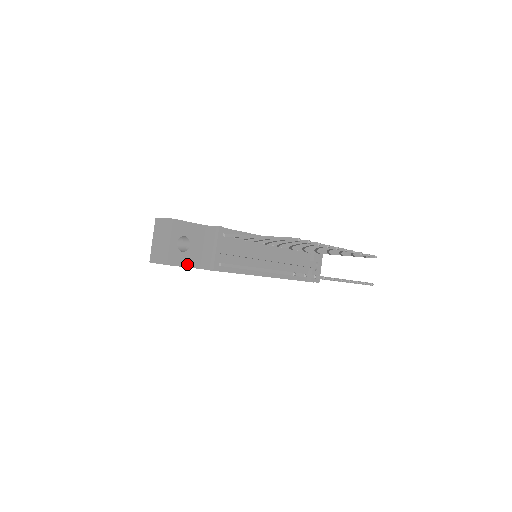
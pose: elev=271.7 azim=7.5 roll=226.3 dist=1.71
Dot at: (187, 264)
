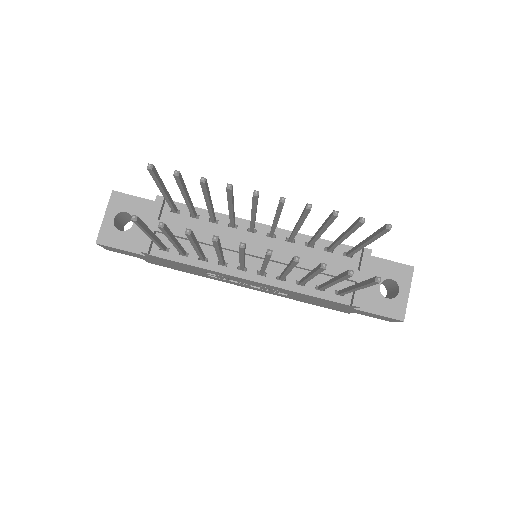
Dot at: (126, 247)
